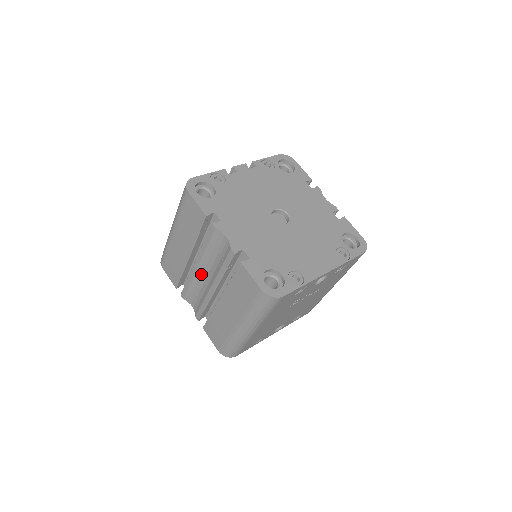
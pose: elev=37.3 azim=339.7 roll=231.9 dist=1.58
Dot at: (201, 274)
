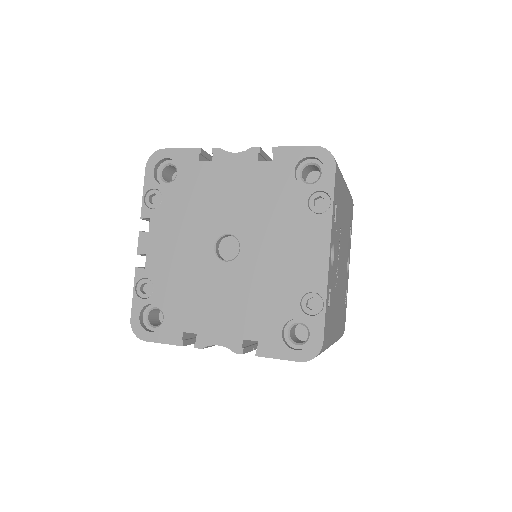
Dot at: occluded
